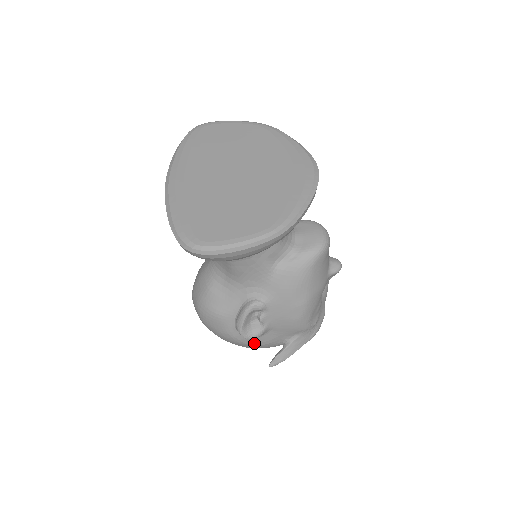
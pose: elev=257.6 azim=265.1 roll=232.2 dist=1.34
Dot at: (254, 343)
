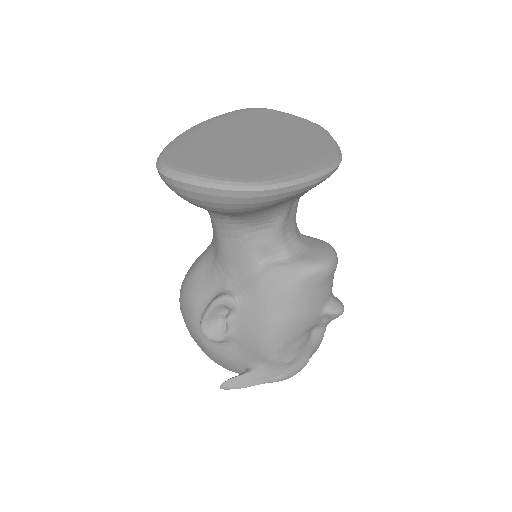
Dot at: (215, 351)
